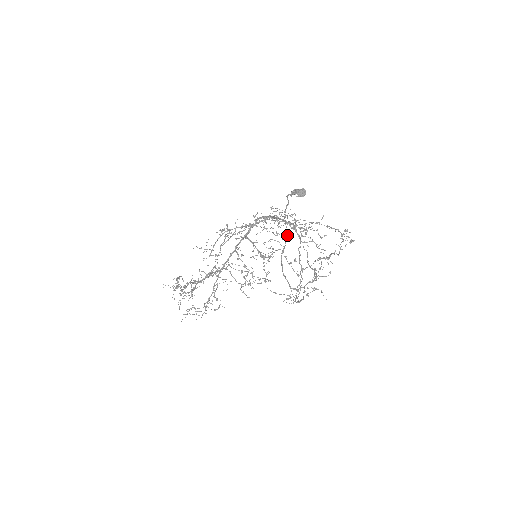
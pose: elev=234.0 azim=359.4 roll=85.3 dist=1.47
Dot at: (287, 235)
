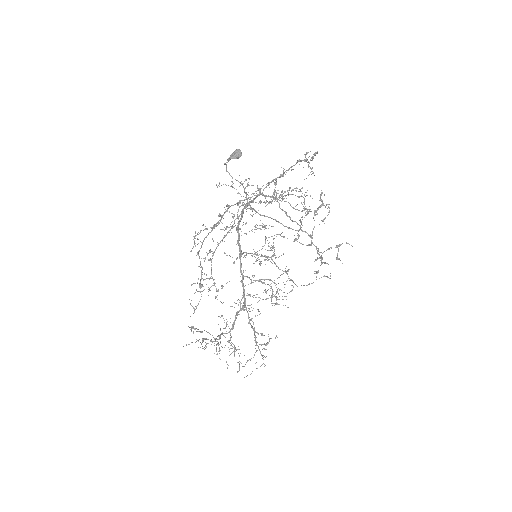
Dot at: occluded
